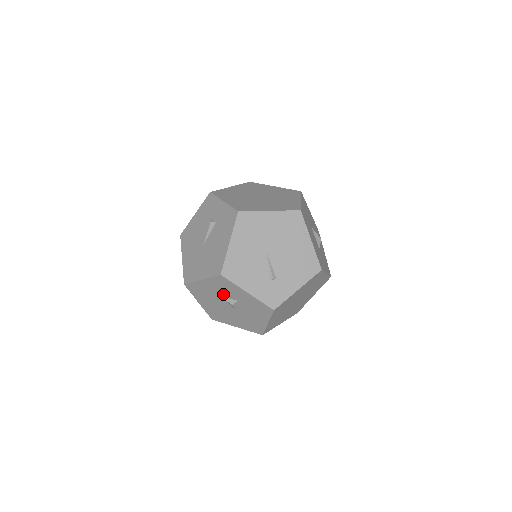
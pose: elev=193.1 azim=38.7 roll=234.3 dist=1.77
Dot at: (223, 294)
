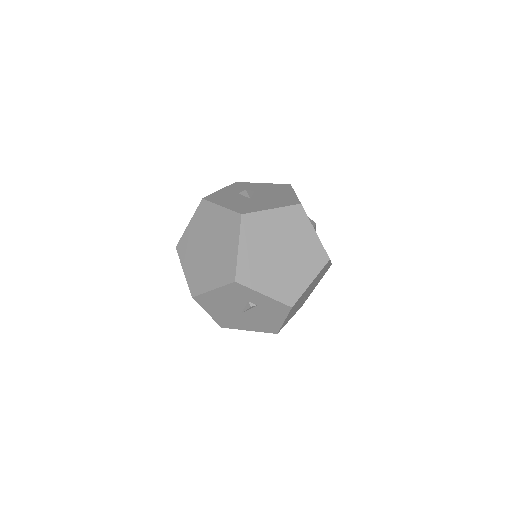
Dot at: occluded
